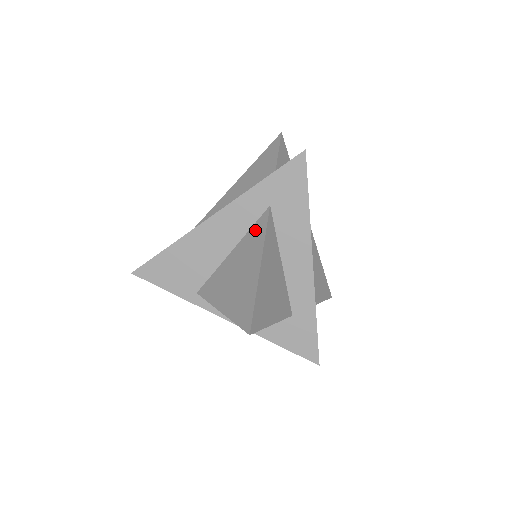
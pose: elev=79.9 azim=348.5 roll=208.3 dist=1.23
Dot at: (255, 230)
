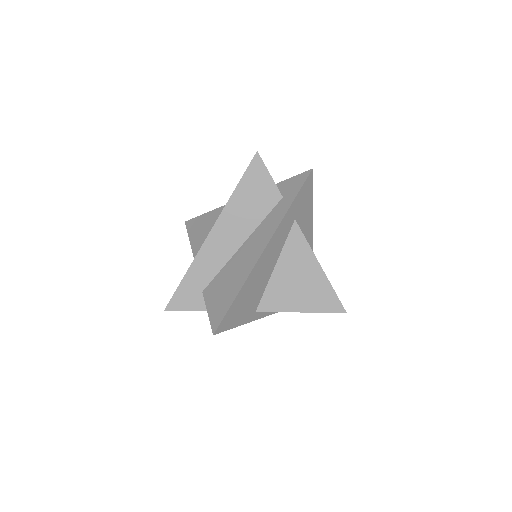
Dot at: (293, 243)
